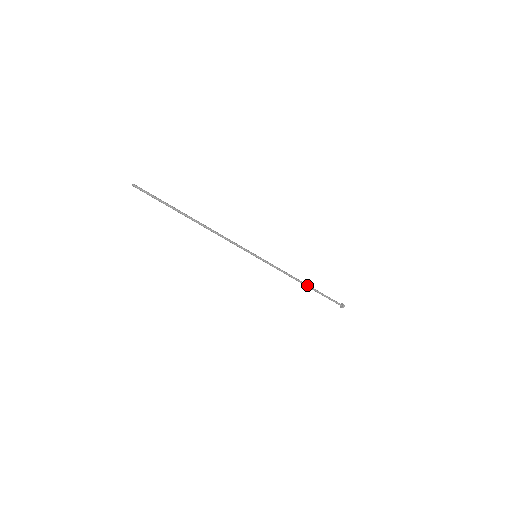
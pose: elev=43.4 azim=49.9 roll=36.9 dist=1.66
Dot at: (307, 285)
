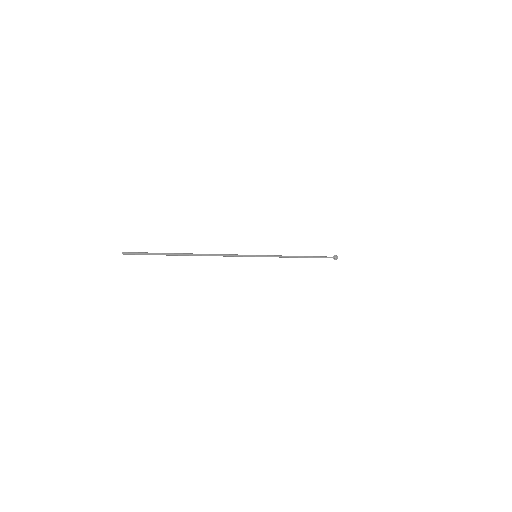
Dot at: (304, 257)
